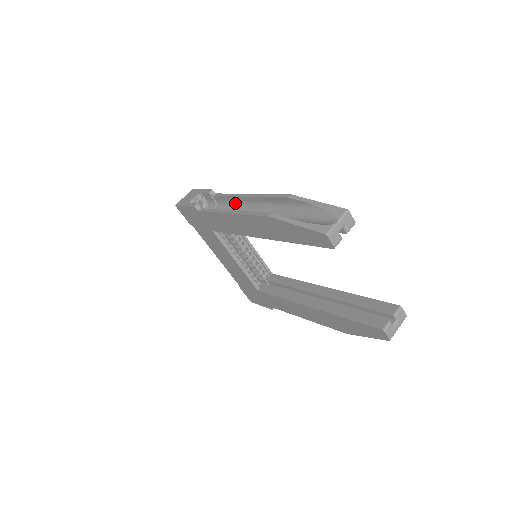
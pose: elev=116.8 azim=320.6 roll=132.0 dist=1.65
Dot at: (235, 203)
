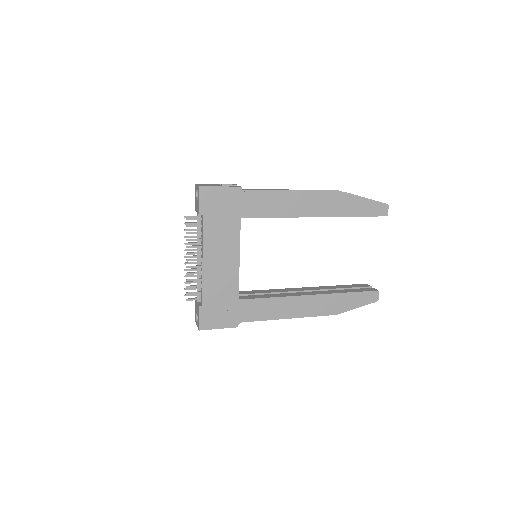
Dot at: occluded
